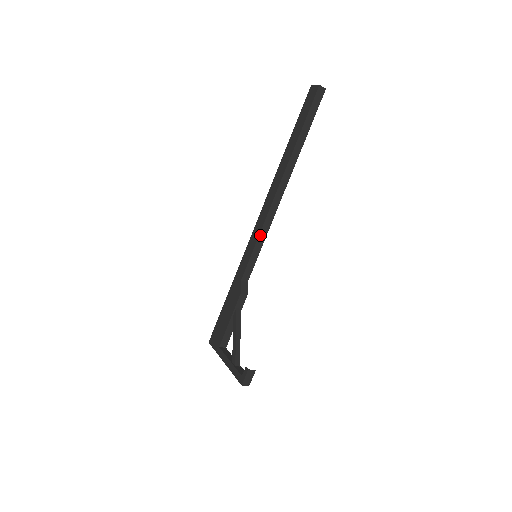
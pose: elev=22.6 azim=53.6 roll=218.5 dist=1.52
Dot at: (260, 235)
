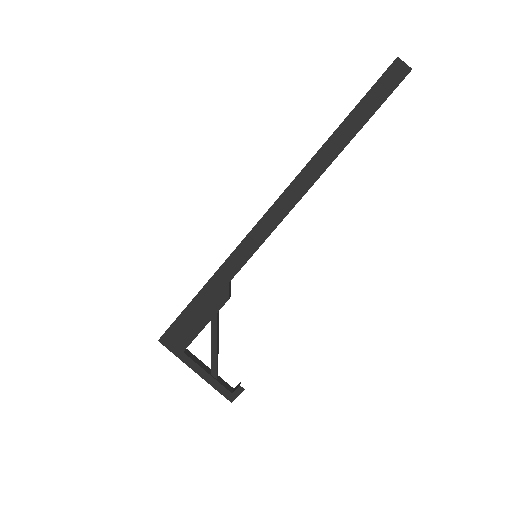
Dot at: (270, 234)
